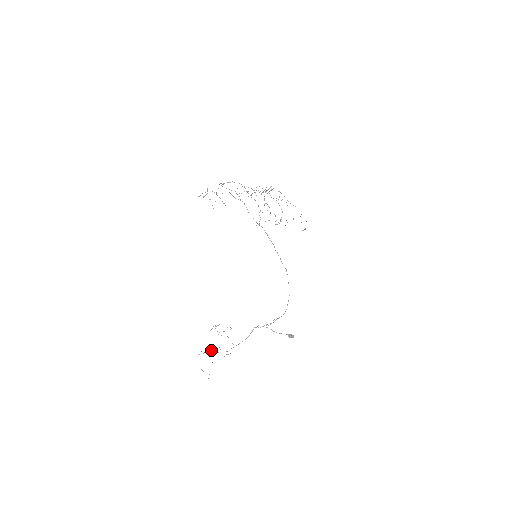
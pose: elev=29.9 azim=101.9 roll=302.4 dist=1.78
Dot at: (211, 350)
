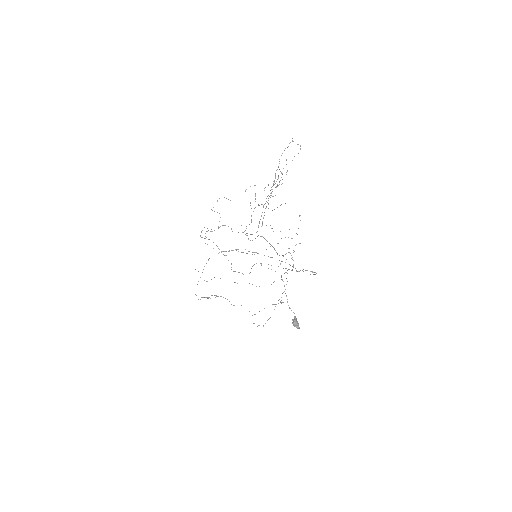
Dot at: occluded
